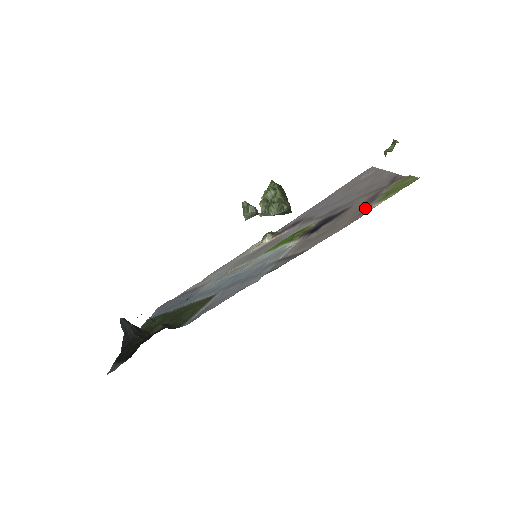
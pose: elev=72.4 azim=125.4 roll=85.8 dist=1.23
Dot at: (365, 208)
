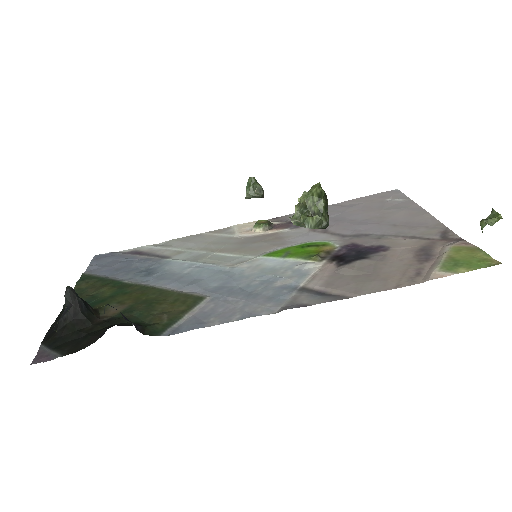
Dot at: (422, 267)
